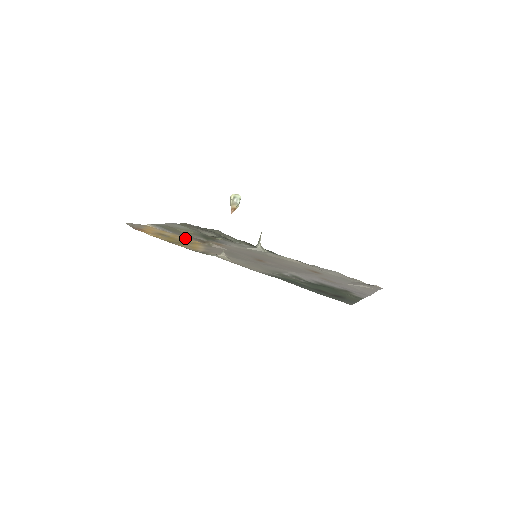
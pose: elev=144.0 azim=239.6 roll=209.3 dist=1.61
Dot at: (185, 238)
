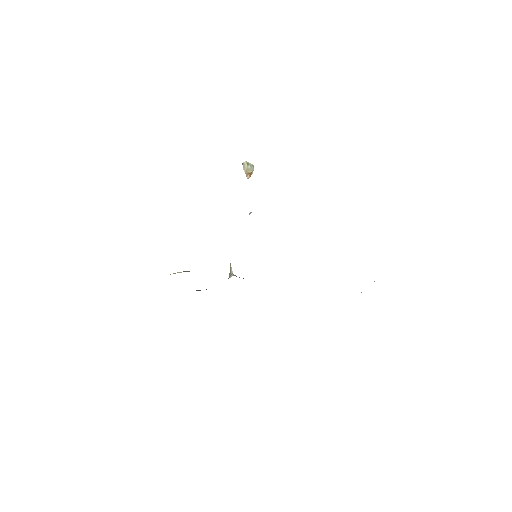
Dot at: occluded
